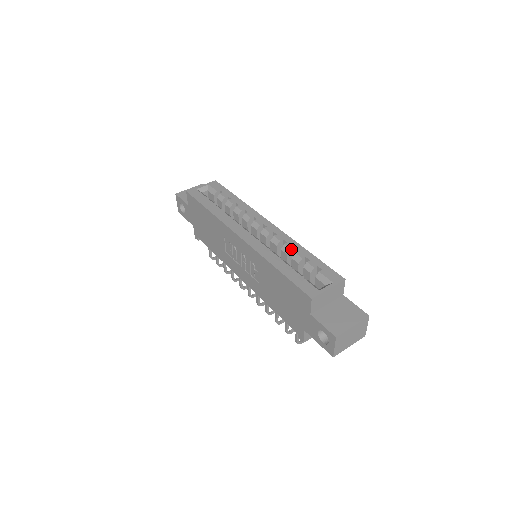
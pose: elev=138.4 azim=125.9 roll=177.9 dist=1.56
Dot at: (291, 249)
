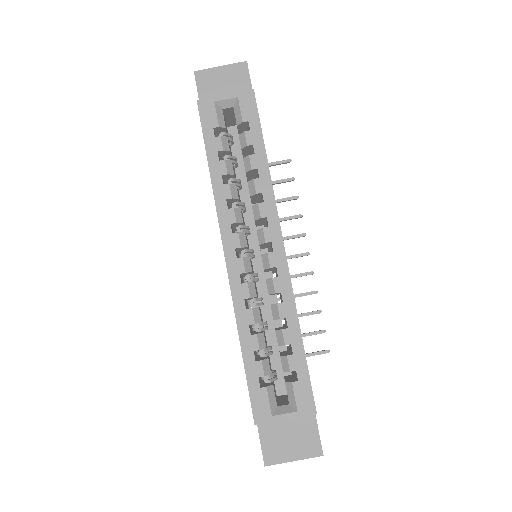
Dot at: (281, 318)
